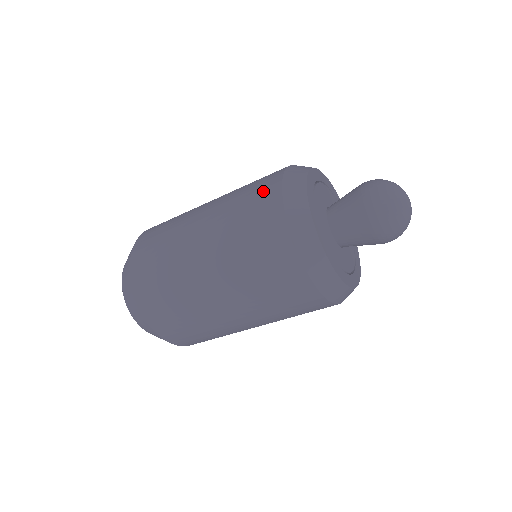
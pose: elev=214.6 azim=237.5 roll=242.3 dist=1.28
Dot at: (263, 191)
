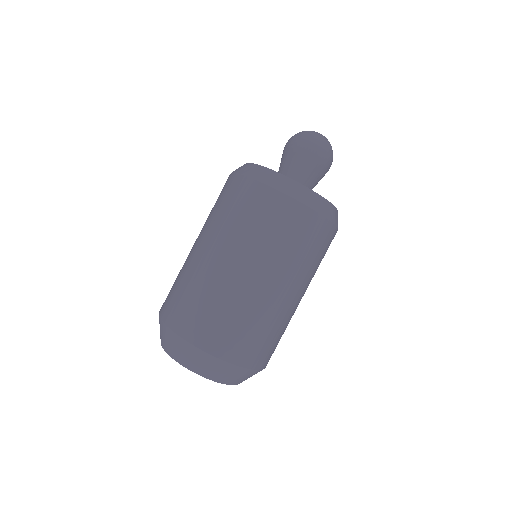
Dot at: occluded
